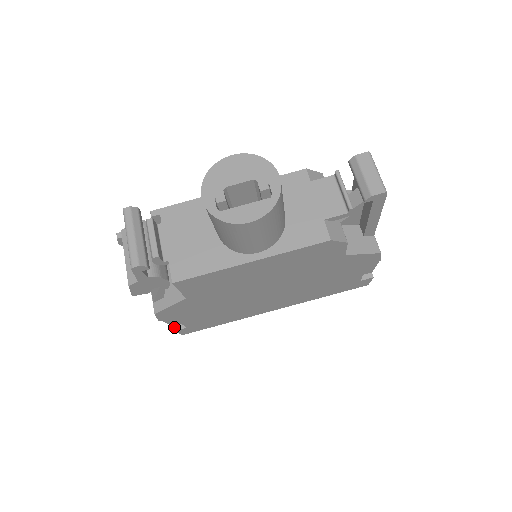
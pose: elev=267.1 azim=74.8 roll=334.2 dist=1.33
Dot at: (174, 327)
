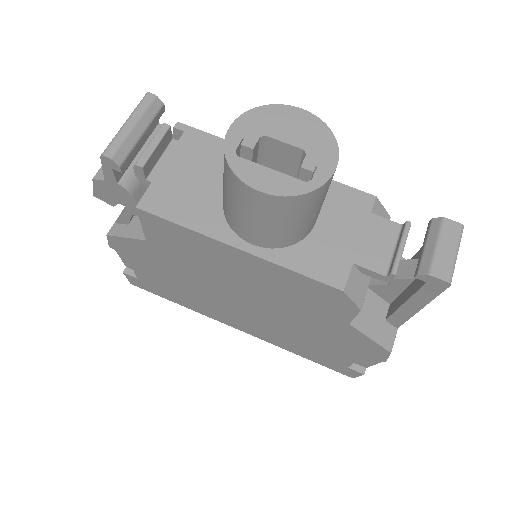
Dot at: (126, 268)
